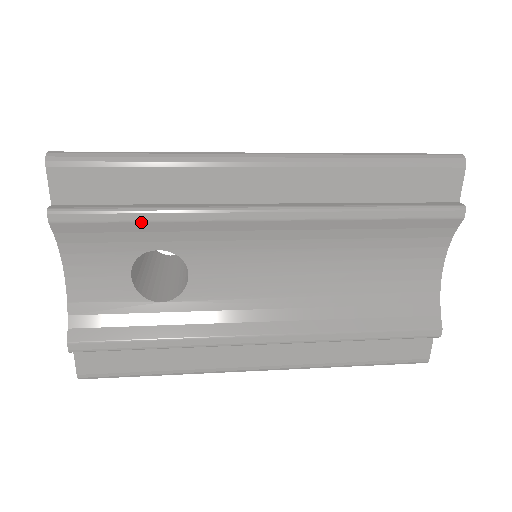
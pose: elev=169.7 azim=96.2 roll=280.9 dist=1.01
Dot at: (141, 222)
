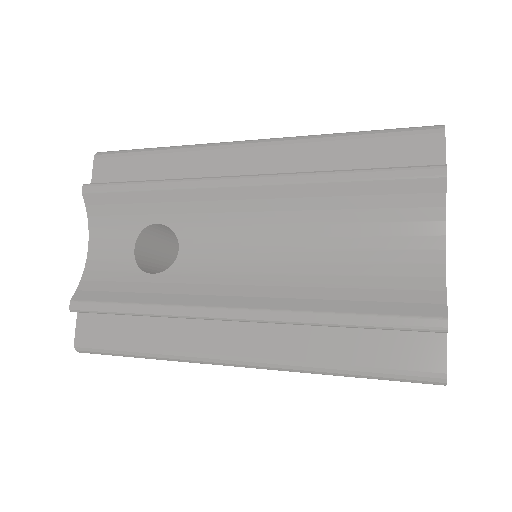
Dot at: (142, 191)
